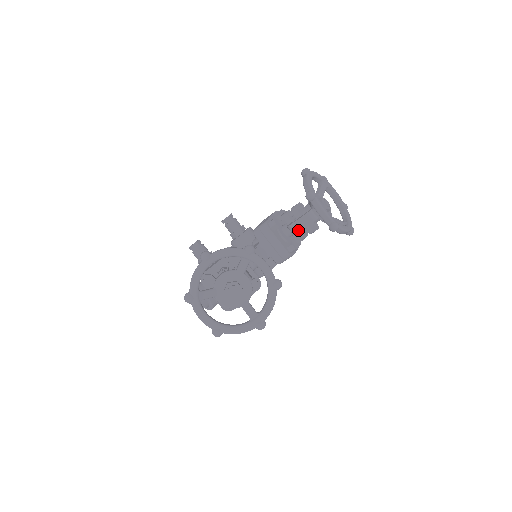
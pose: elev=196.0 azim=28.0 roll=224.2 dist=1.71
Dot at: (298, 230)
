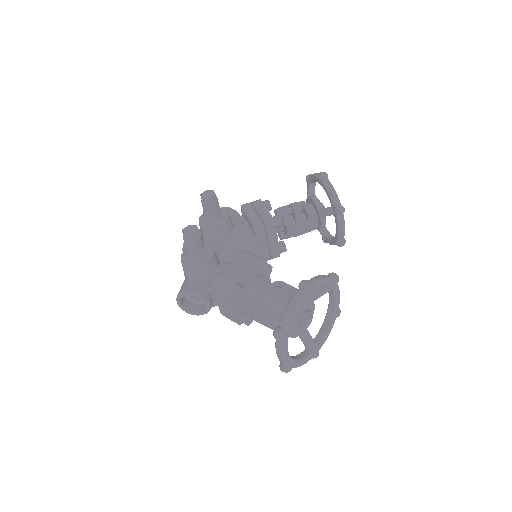
Dot at: (299, 234)
